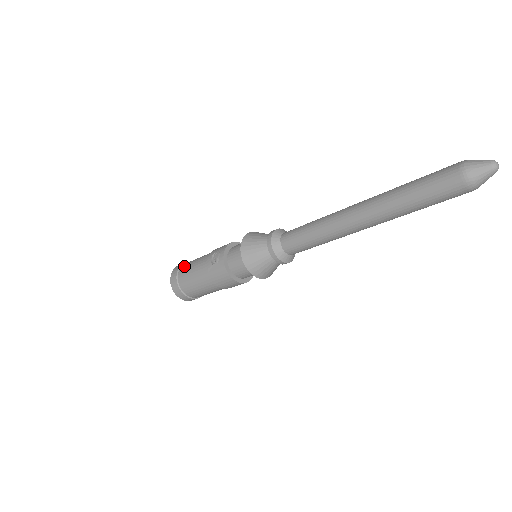
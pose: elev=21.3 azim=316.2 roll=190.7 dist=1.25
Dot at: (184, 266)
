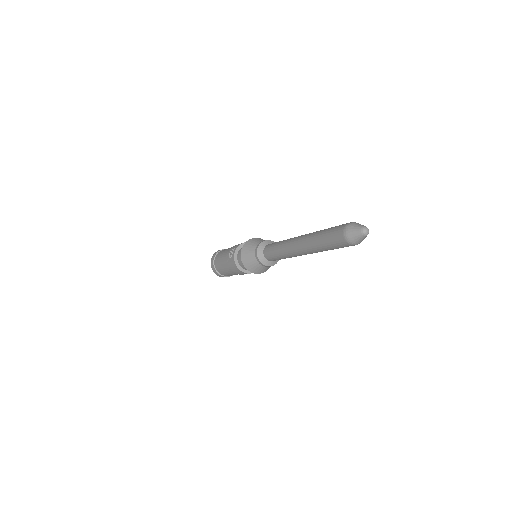
Dot at: (219, 253)
